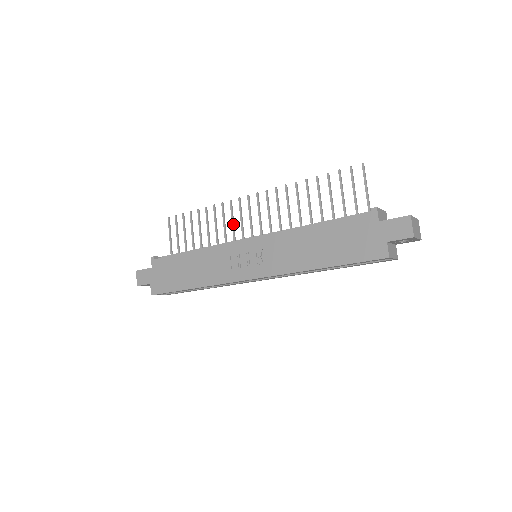
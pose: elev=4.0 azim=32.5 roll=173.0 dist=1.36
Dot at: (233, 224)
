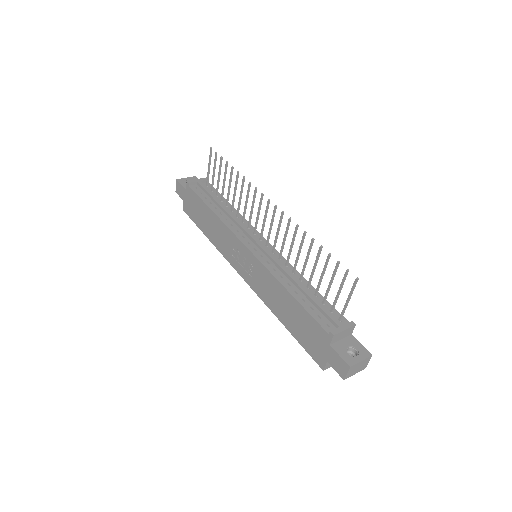
Dot at: (252, 210)
